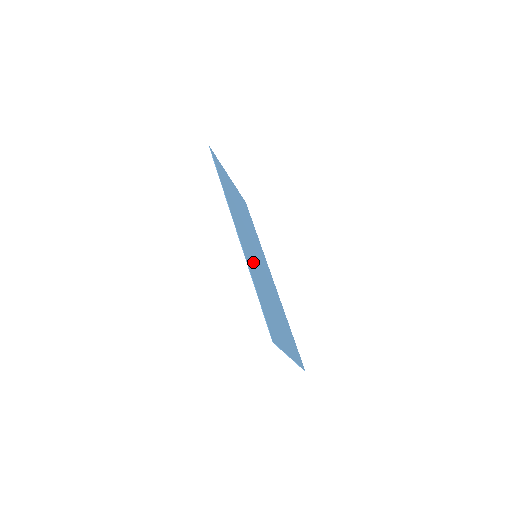
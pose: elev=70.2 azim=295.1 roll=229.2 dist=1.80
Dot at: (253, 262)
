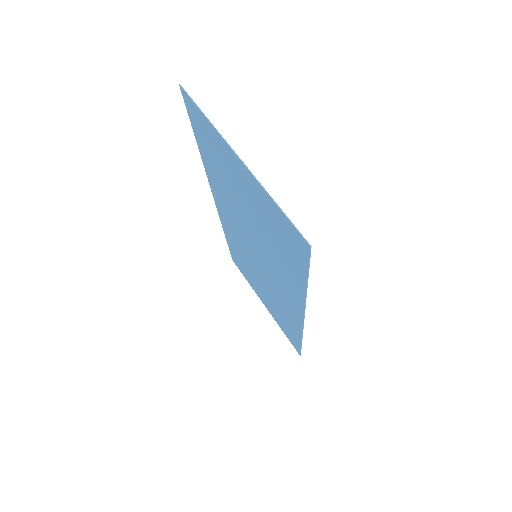
Dot at: (232, 213)
